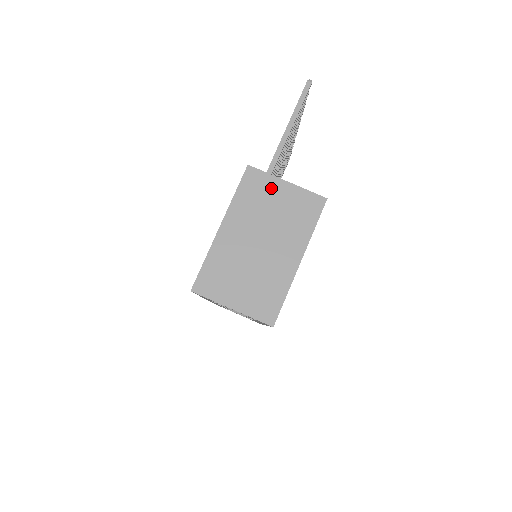
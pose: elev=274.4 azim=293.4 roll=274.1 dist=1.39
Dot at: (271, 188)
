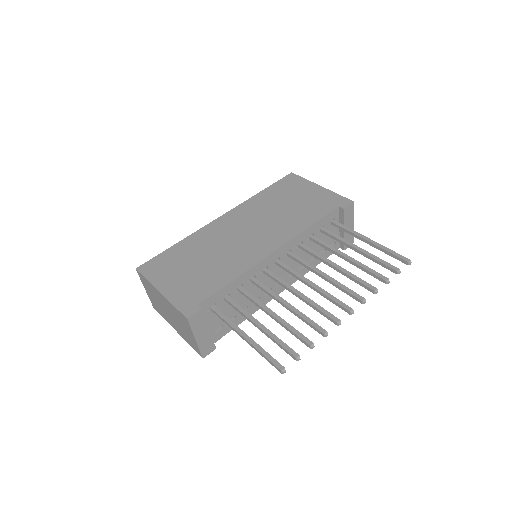
Dot at: (188, 329)
